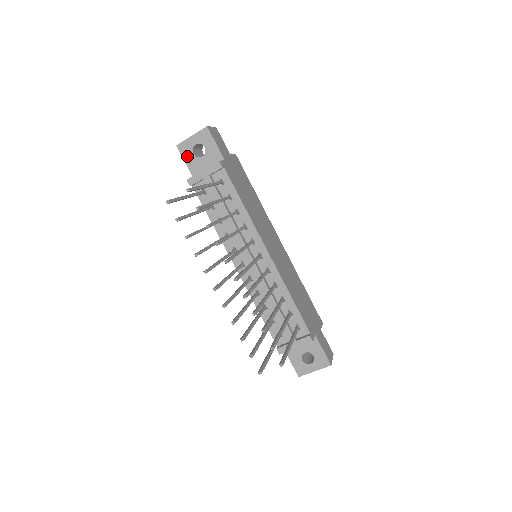
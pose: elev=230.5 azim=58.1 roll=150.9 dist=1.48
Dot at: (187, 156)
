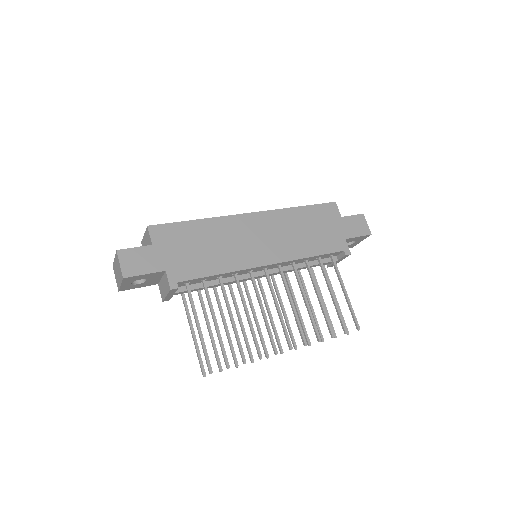
Dot at: (135, 287)
